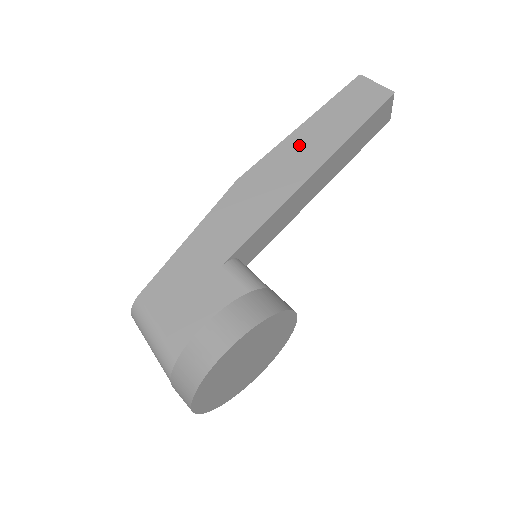
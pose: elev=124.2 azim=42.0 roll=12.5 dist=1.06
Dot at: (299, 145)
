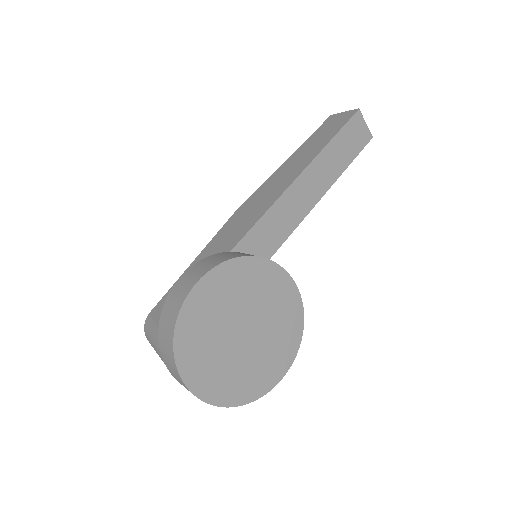
Dot at: (285, 170)
